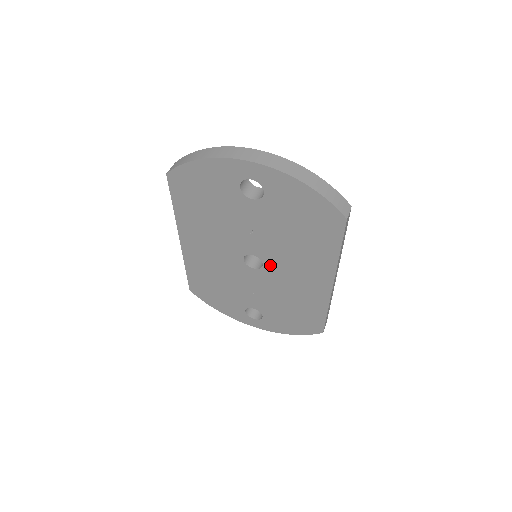
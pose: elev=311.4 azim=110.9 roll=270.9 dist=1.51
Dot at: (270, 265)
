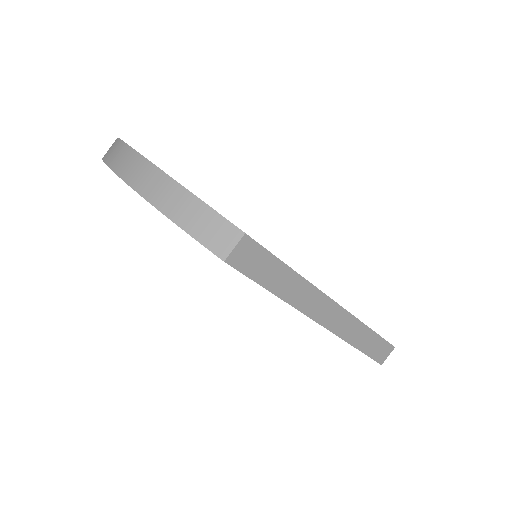
Dot at: occluded
